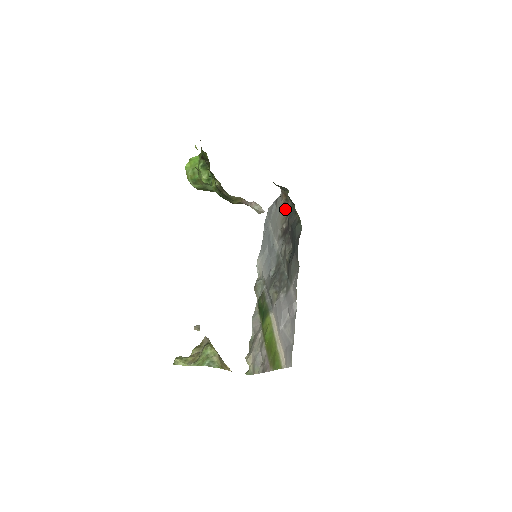
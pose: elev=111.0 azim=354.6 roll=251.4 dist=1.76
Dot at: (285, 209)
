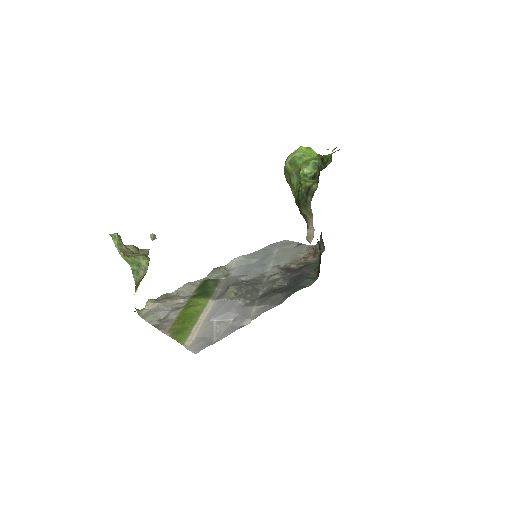
Dot at: (307, 258)
